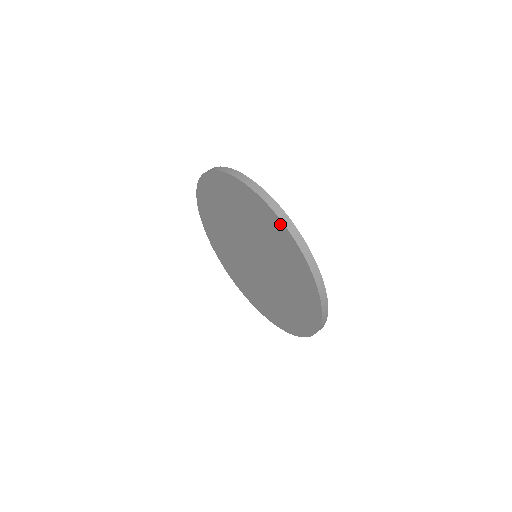
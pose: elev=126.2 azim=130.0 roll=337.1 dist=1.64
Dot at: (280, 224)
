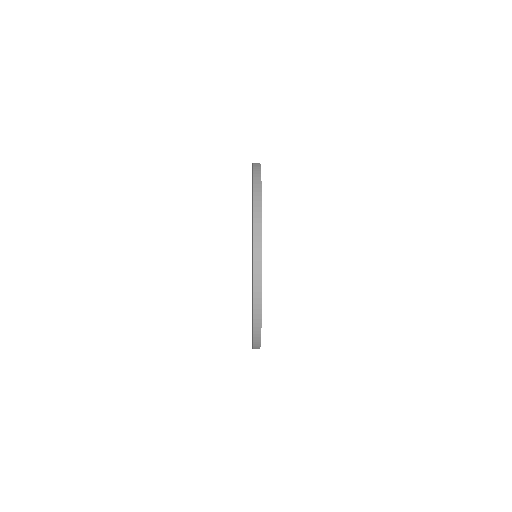
Dot at: occluded
